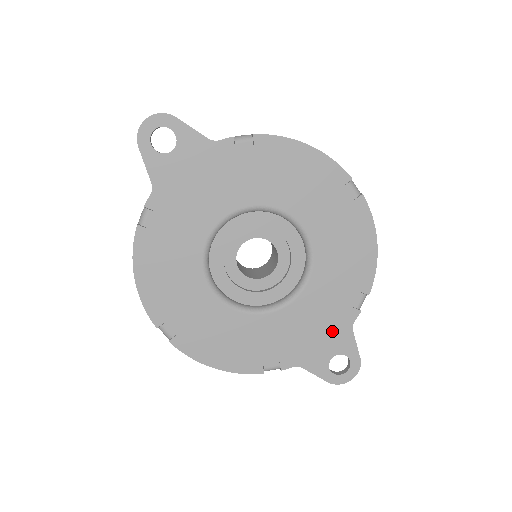
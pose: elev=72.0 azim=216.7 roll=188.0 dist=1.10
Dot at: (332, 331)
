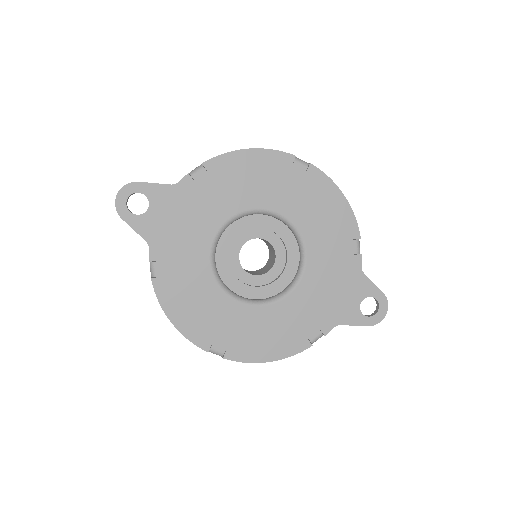
Dot at: (348, 283)
